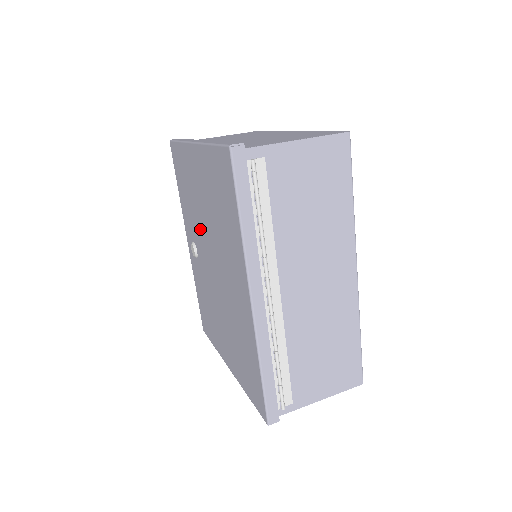
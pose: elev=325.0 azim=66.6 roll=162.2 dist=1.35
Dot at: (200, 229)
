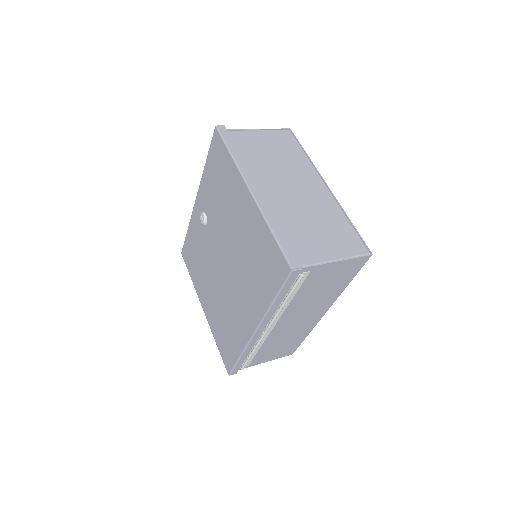
Dot at: (221, 227)
